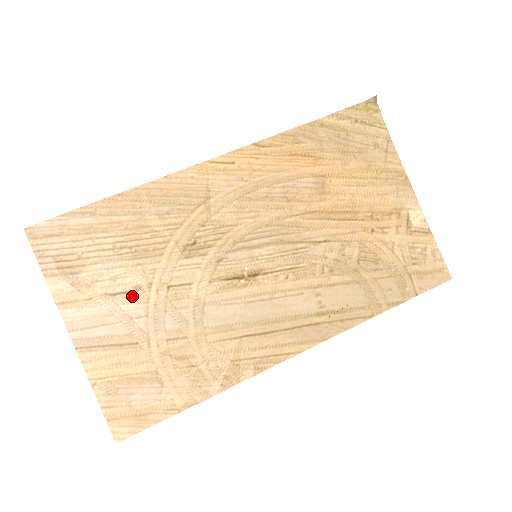
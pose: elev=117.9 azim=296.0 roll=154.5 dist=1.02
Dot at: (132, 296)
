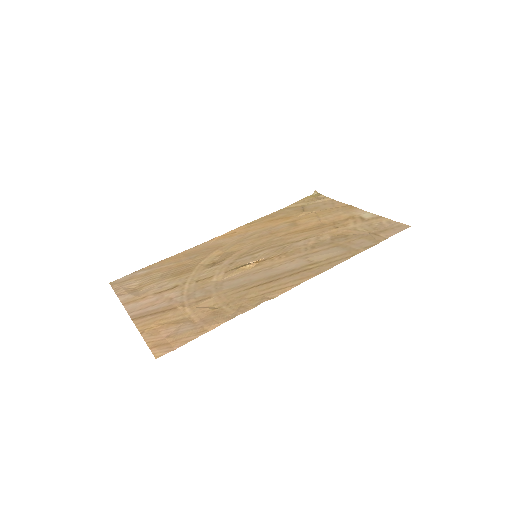
Dot at: (172, 290)
